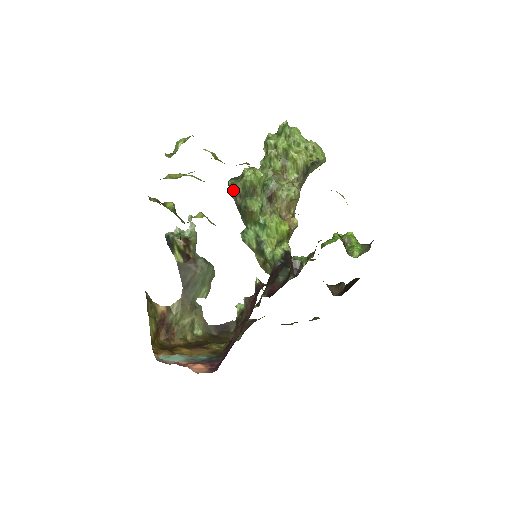
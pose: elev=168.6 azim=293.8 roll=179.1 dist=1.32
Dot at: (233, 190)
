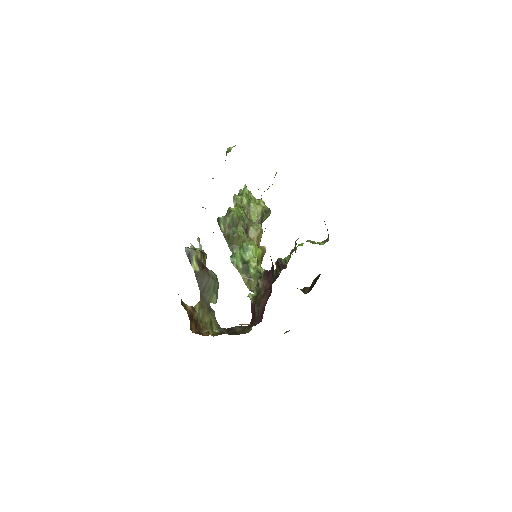
Dot at: (224, 222)
